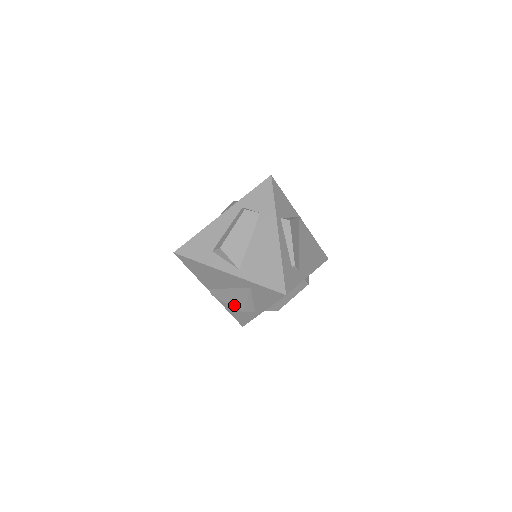
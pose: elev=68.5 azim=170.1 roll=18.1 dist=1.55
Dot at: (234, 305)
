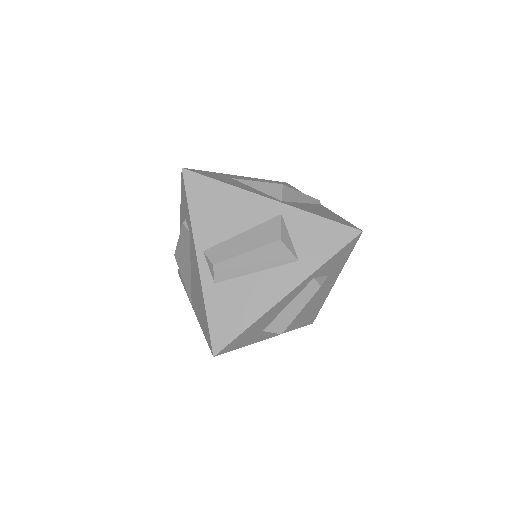
Dot at: occluded
